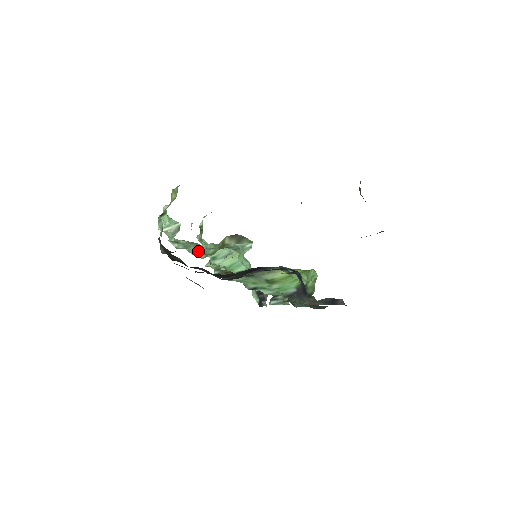
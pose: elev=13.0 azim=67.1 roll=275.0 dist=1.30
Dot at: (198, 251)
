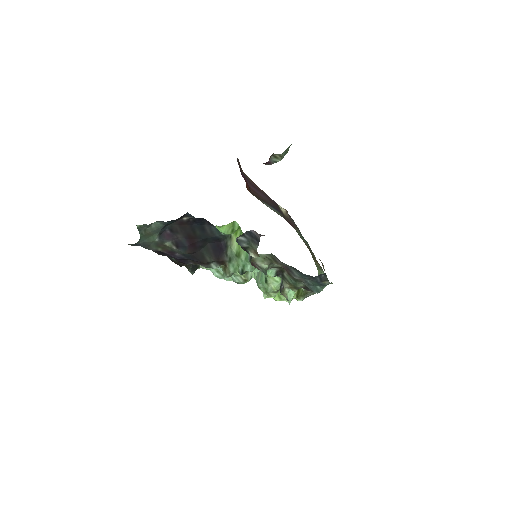
Dot at: occluded
